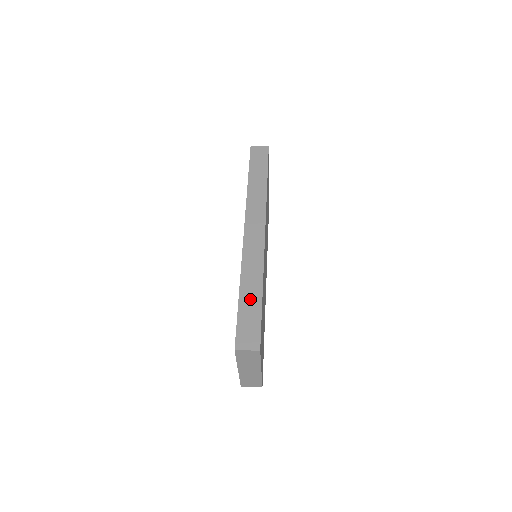
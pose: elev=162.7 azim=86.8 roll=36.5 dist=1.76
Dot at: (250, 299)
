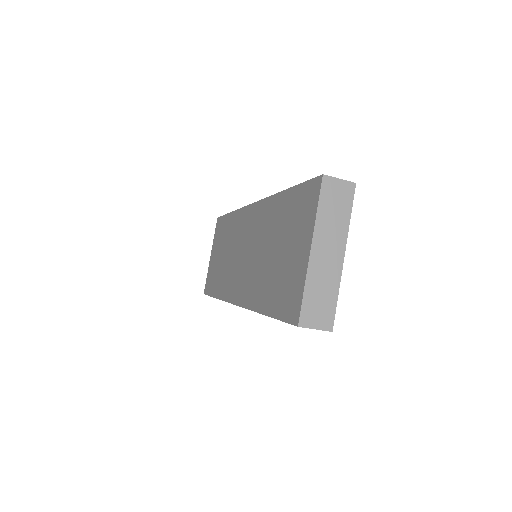
Dot at: occluded
